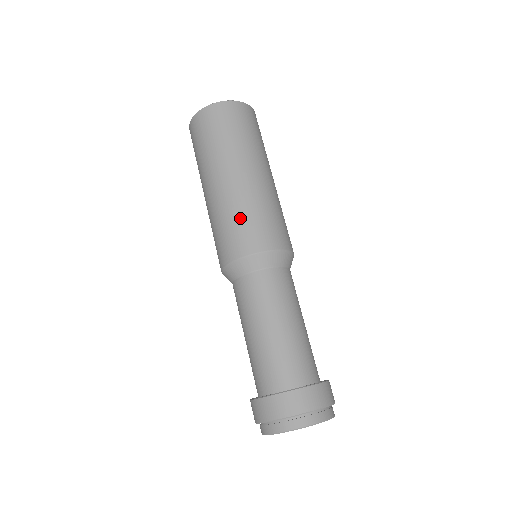
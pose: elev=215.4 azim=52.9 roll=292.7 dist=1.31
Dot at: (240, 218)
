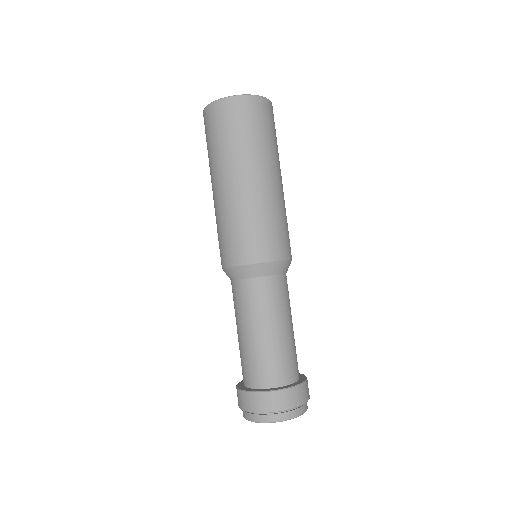
Dot at: (256, 224)
